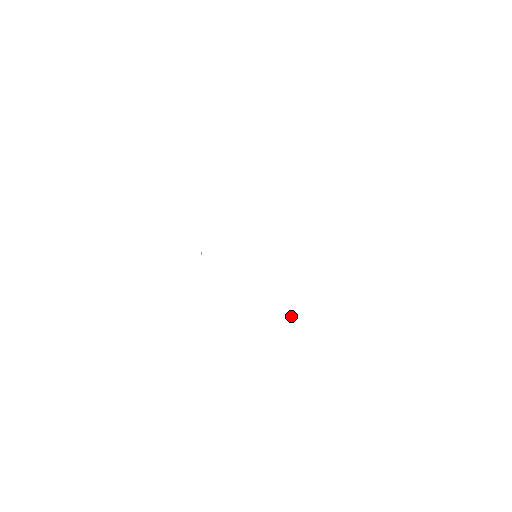
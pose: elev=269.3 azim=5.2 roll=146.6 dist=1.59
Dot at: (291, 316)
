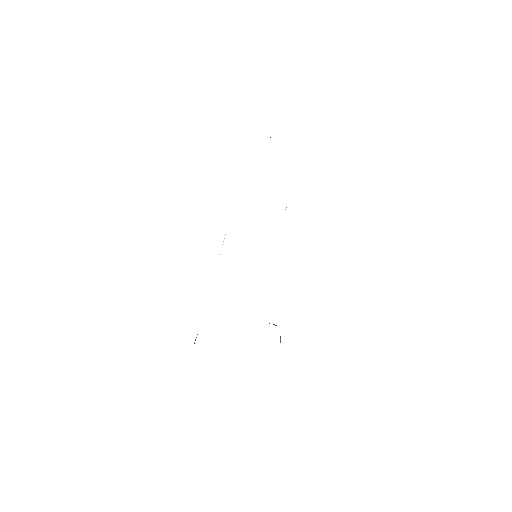
Dot at: occluded
